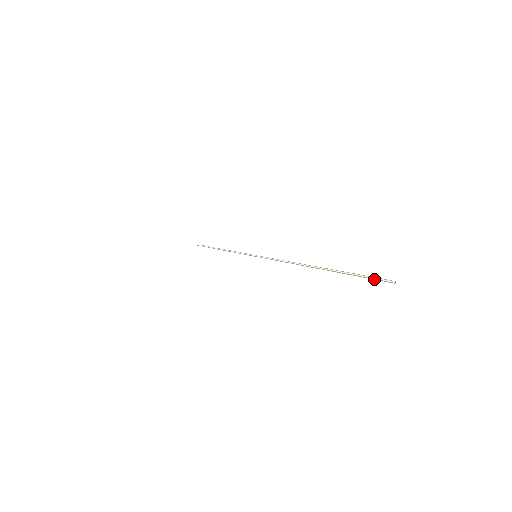
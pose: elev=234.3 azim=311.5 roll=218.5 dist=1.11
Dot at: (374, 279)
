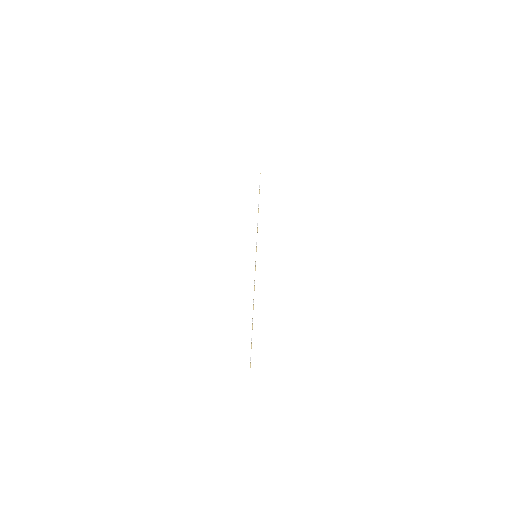
Dot at: (250, 361)
